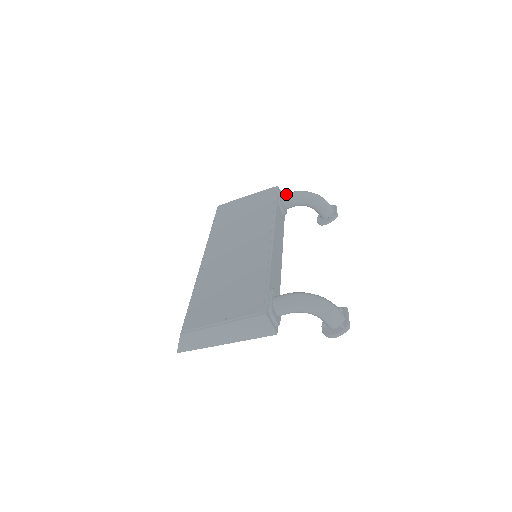
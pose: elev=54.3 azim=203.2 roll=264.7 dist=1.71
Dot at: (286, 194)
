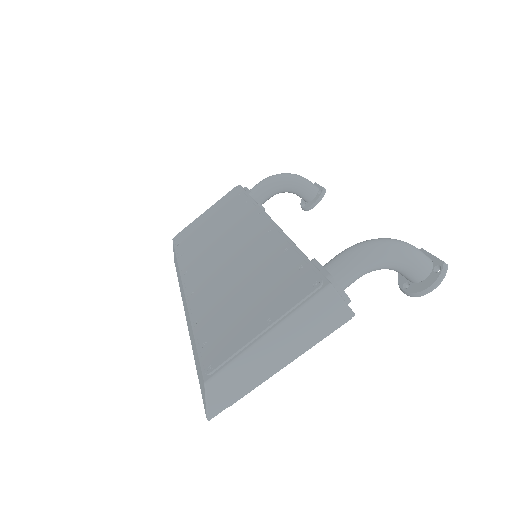
Dot at: (255, 185)
